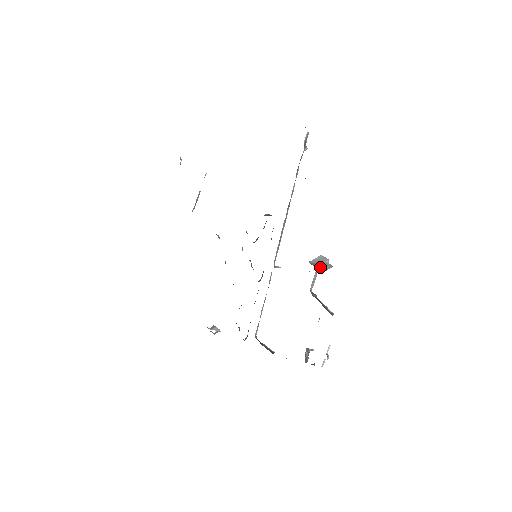
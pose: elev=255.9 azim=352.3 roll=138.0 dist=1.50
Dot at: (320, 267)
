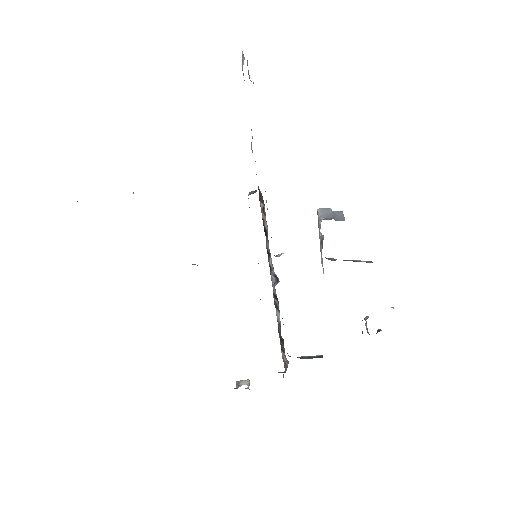
Dot at: (335, 218)
